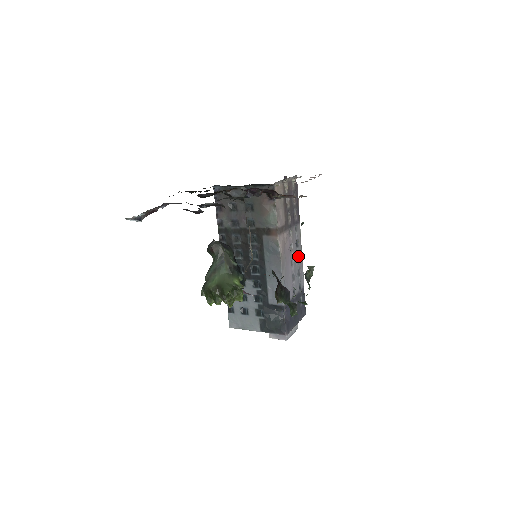
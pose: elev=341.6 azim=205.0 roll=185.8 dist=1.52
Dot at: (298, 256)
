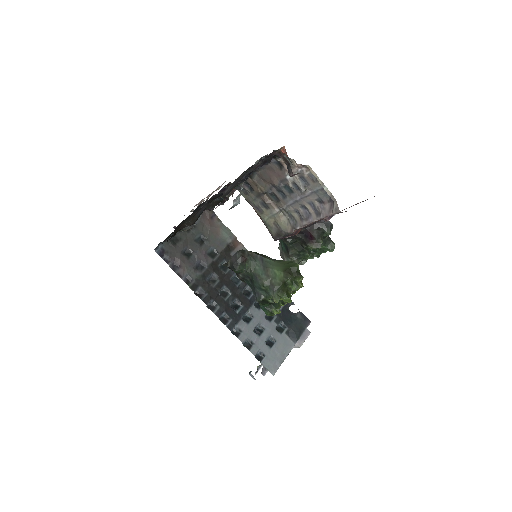
Dot at: occluded
